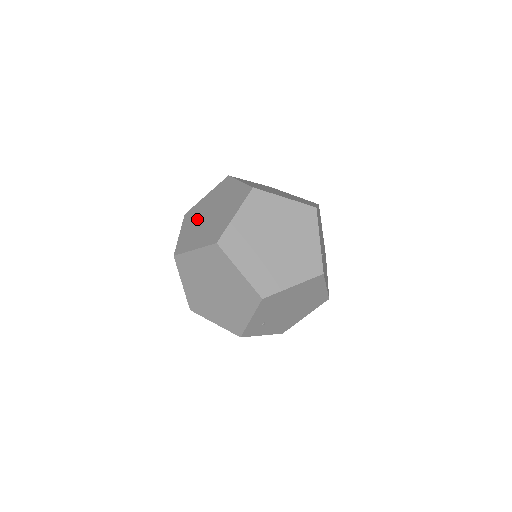
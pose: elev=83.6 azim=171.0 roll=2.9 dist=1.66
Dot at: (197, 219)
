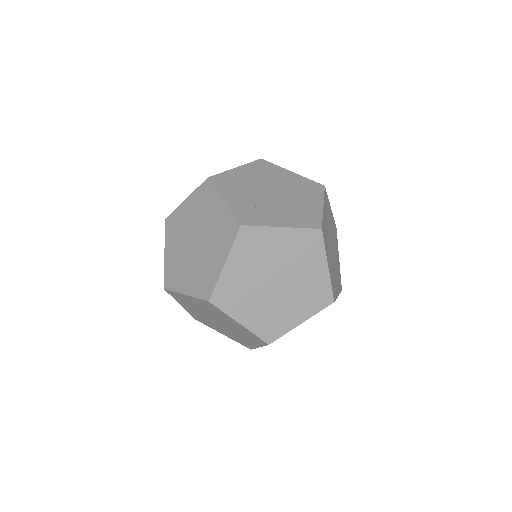
Dot at: occluded
